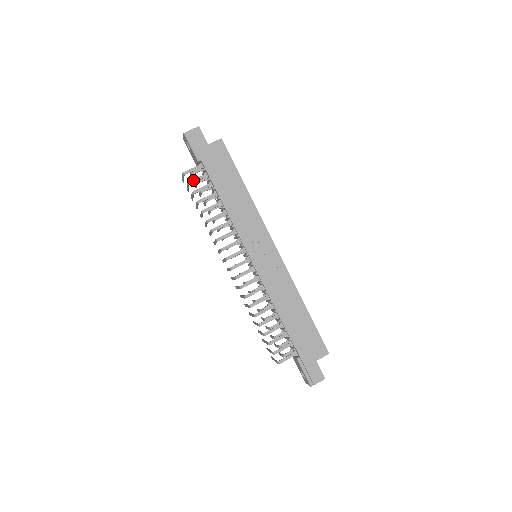
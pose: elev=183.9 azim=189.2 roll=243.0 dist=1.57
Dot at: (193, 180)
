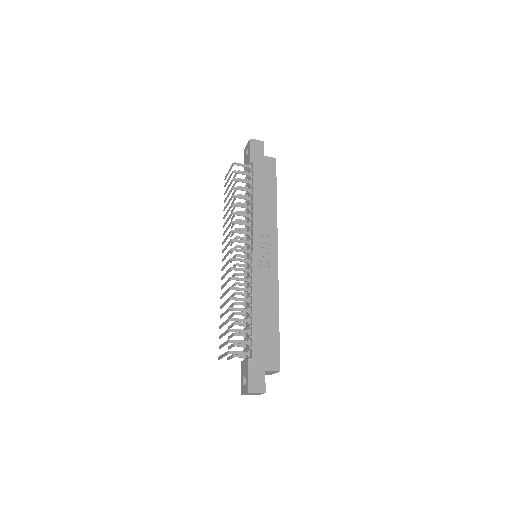
Dot at: (238, 171)
